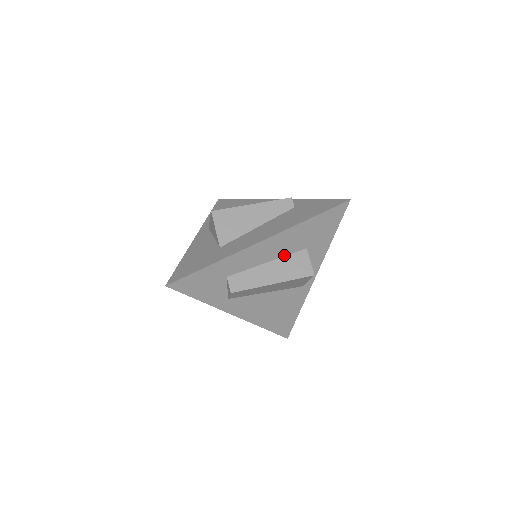
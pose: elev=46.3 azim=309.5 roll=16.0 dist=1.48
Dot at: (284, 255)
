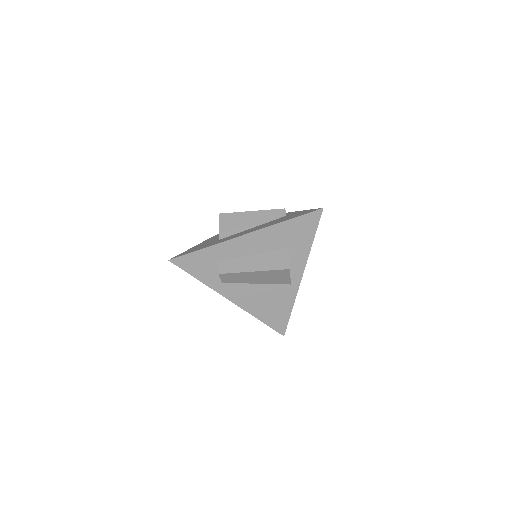
Dot at: (268, 251)
